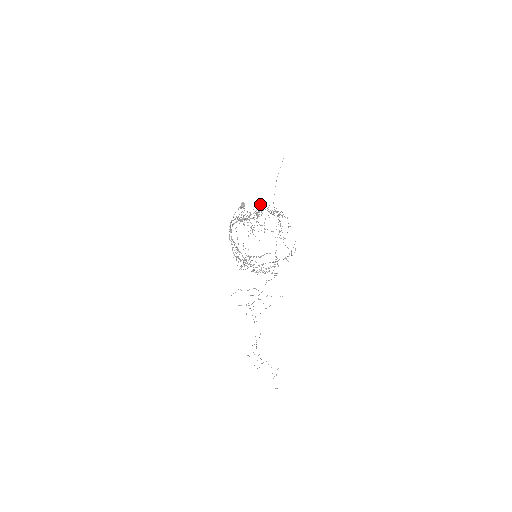
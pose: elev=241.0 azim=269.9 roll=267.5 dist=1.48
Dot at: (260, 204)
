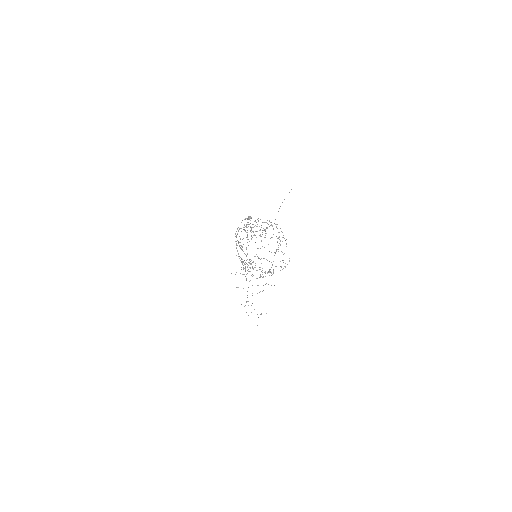
Dot at: occluded
